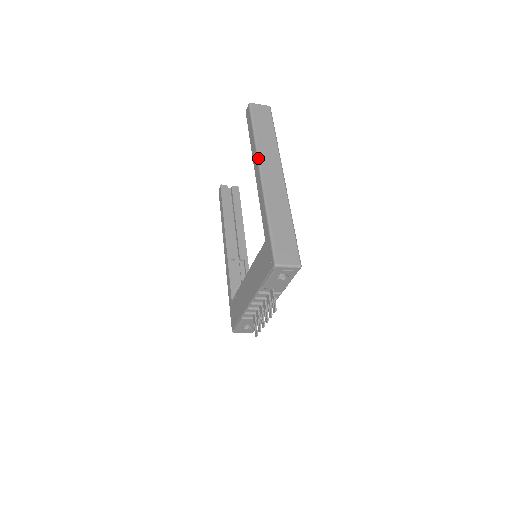
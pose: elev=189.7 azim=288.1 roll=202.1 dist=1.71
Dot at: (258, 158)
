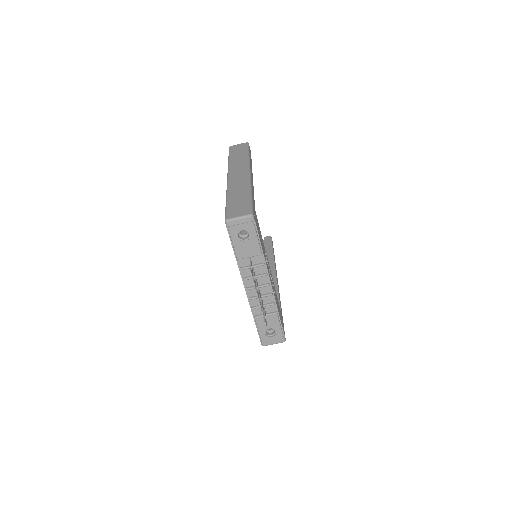
Dot at: (228, 170)
